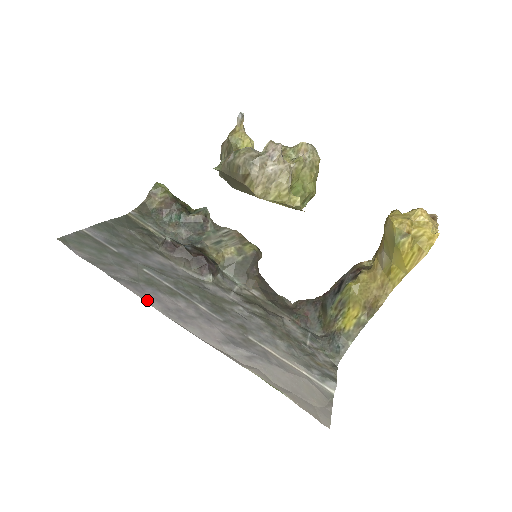
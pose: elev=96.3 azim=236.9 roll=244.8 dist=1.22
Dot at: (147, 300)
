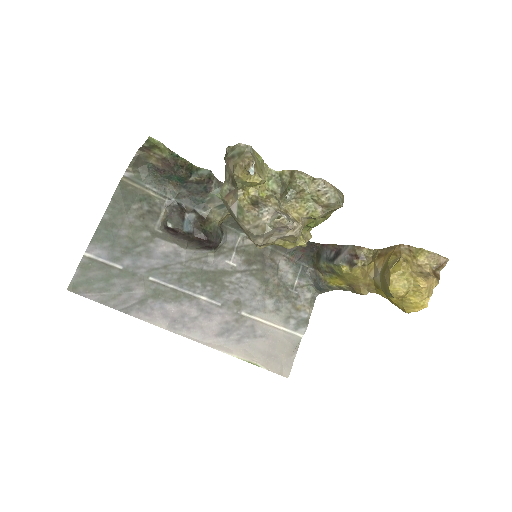
Dot at: (156, 322)
